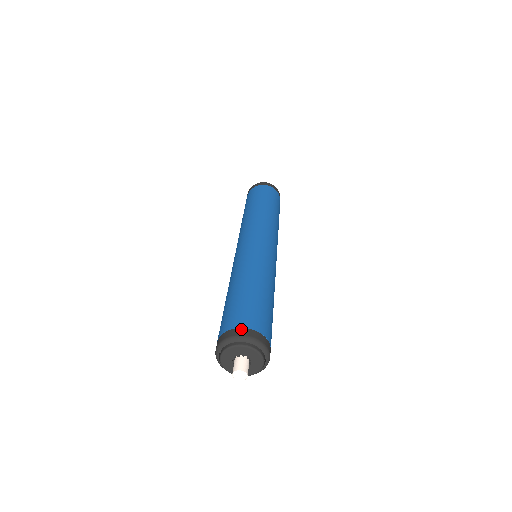
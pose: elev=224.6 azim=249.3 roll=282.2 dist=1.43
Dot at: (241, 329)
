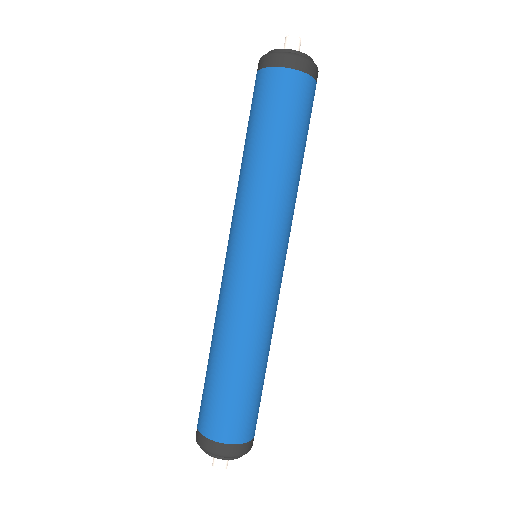
Dot at: (208, 441)
